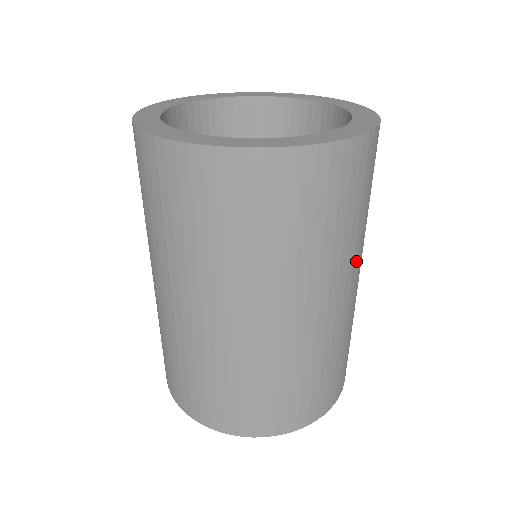
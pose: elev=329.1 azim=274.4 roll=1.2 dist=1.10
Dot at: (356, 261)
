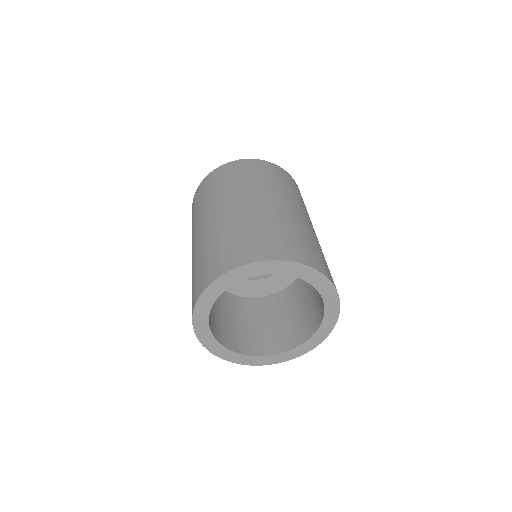
Dot at: occluded
